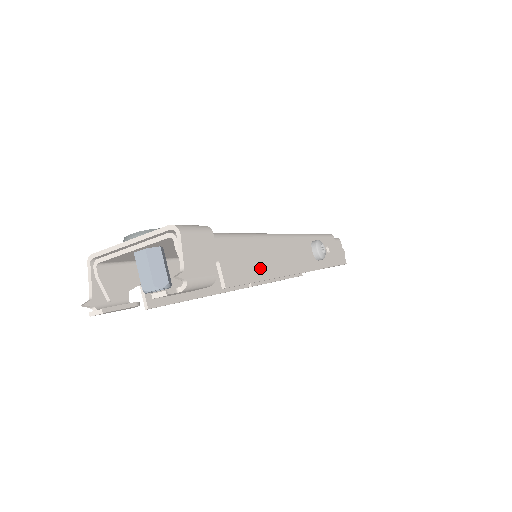
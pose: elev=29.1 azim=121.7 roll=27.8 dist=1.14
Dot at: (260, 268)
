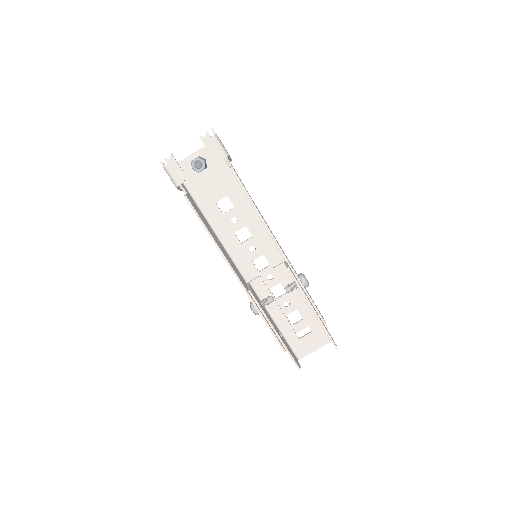
Dot at: (254, 203)
